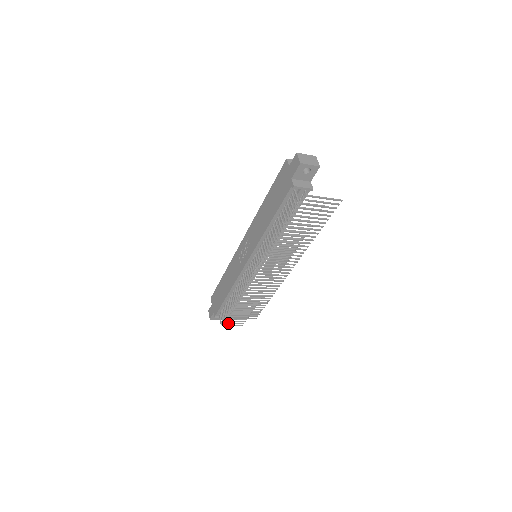
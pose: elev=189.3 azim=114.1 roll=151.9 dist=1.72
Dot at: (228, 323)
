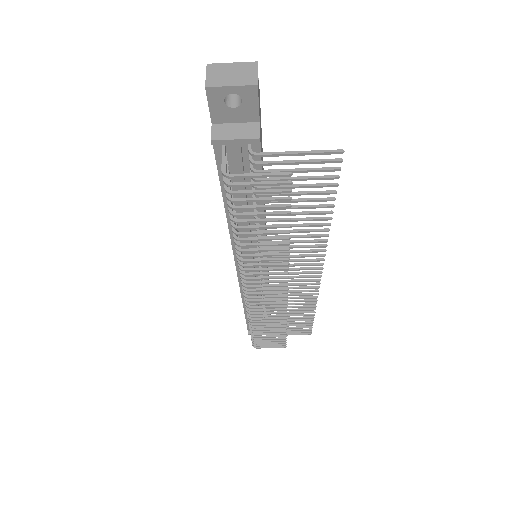
Dot at: (260, 345)
